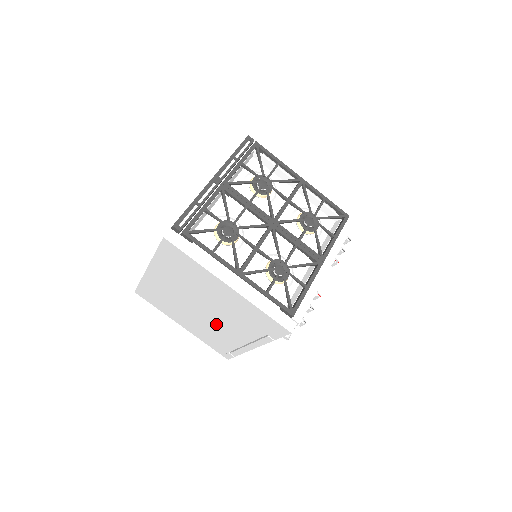
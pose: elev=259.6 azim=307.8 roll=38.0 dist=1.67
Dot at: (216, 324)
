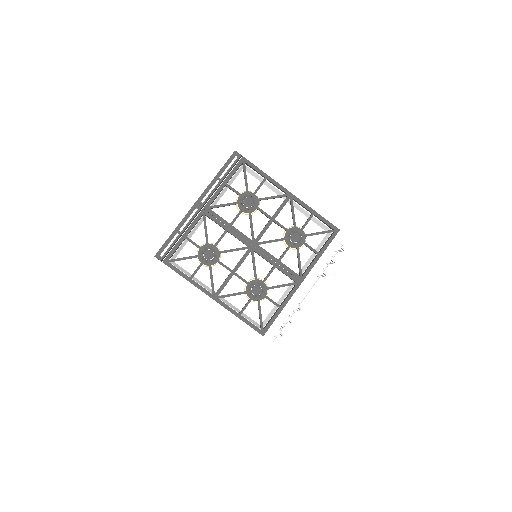
Dot at: occluded
